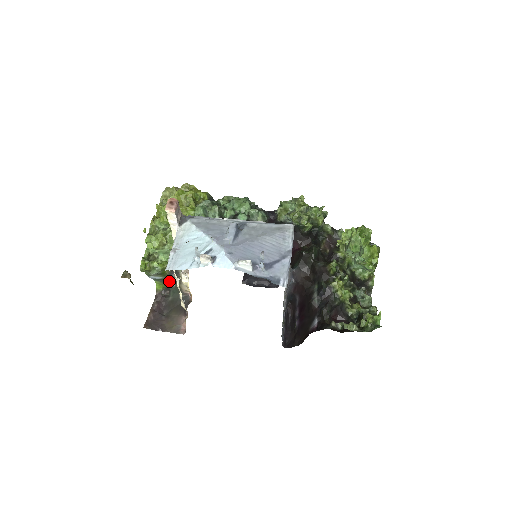
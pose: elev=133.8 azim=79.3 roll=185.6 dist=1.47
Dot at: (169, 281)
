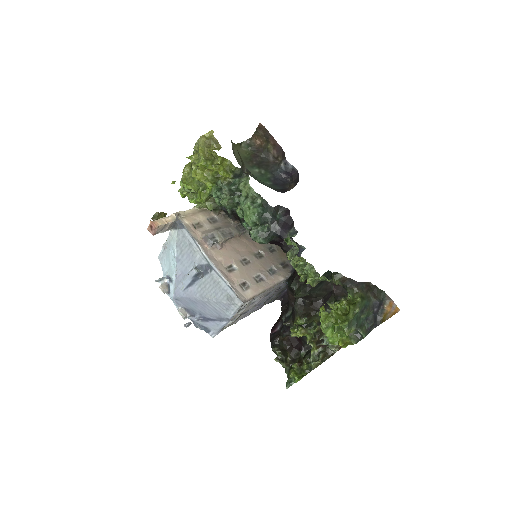
Dot at: occluded
